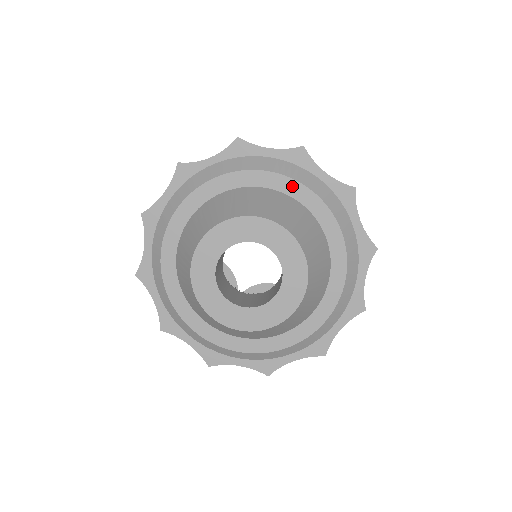
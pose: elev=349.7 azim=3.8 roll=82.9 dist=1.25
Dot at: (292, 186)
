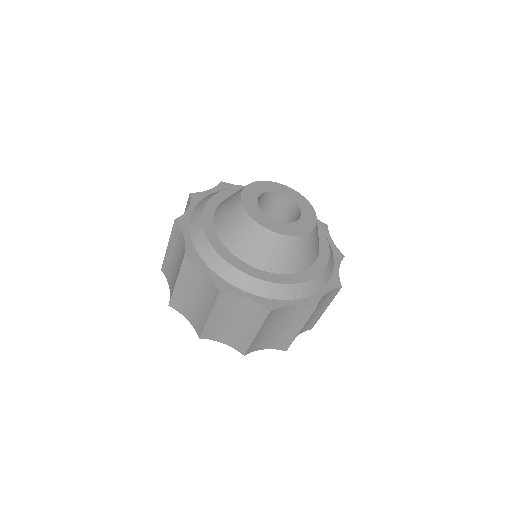
Dot at: occluded
